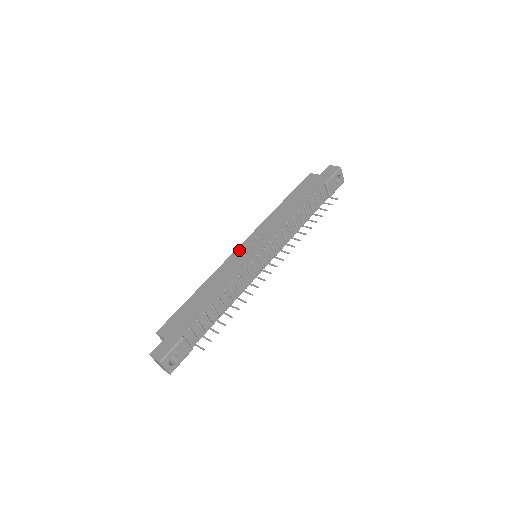
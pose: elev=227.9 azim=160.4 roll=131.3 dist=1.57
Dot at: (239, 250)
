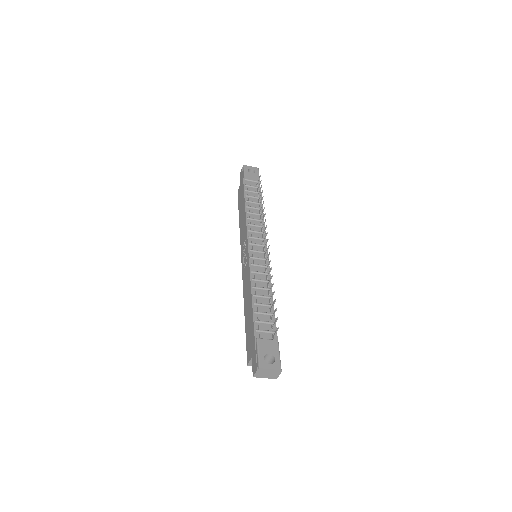
Dot at: (242, 267)
